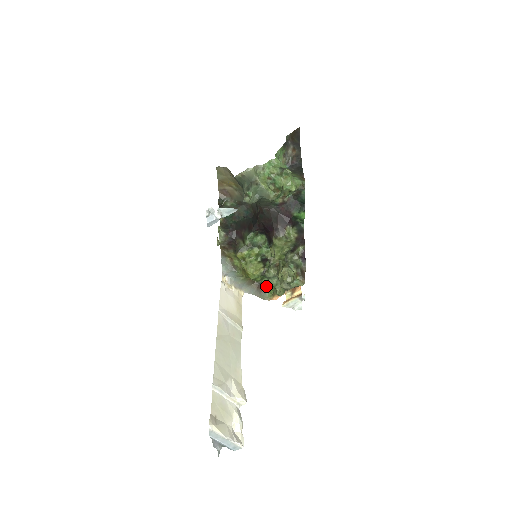
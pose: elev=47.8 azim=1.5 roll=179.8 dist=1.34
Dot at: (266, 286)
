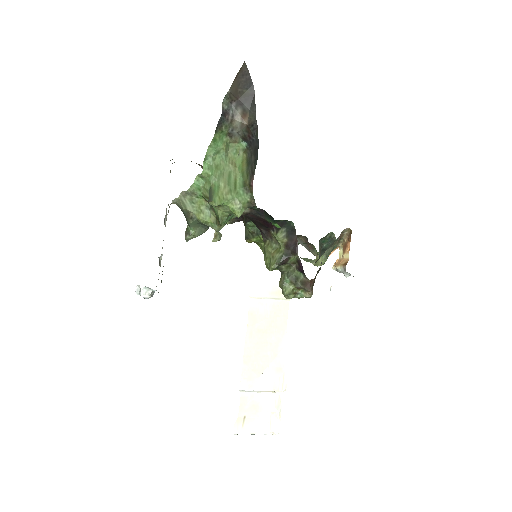
Dot at: (311, 244)
